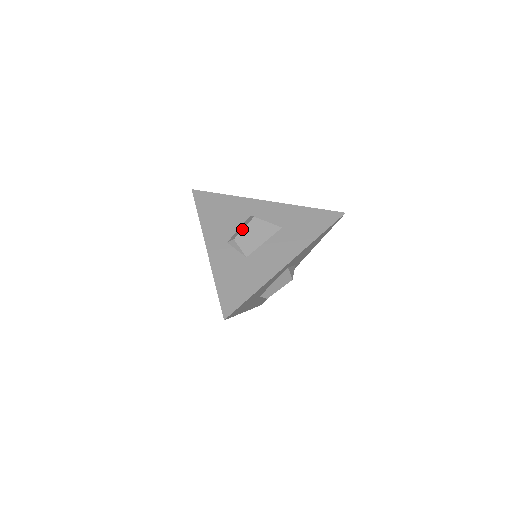
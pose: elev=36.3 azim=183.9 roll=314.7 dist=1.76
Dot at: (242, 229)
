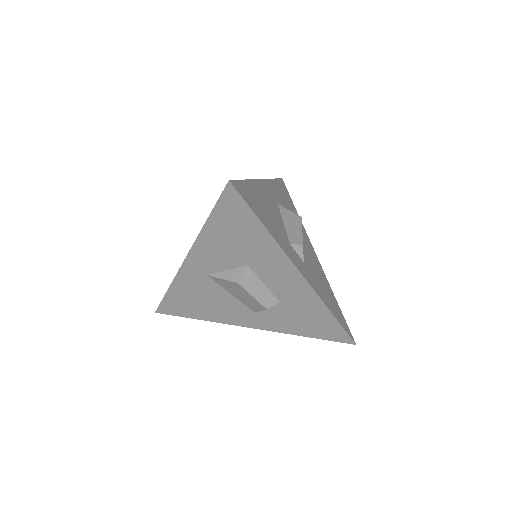
Dot at: occluded
